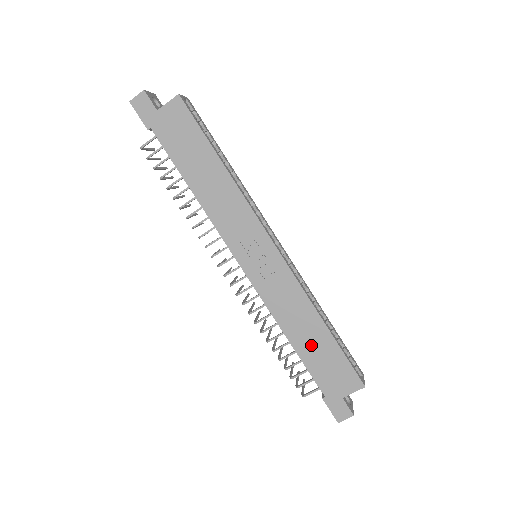
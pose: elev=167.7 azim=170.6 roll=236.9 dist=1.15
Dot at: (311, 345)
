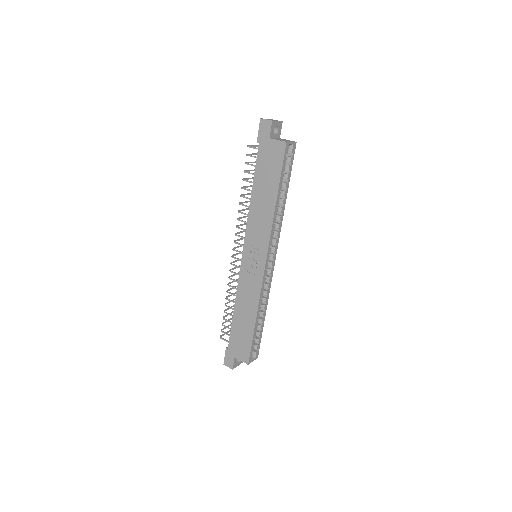
Dot at: (242, 322)
